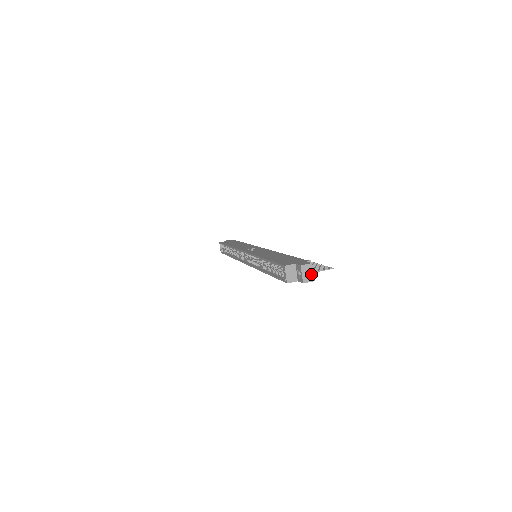
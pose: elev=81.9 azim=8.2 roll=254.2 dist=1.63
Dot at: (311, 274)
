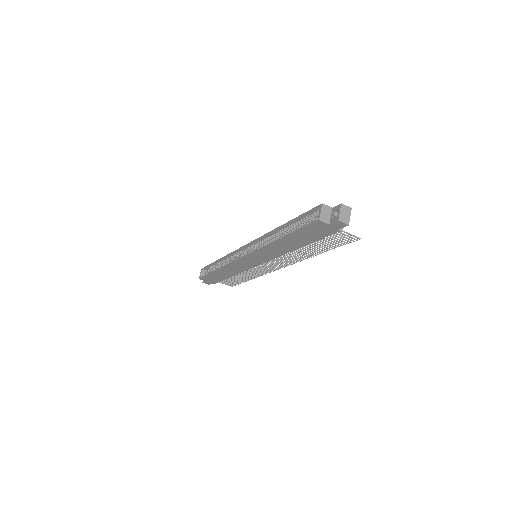
Dot at: (348, 217)
